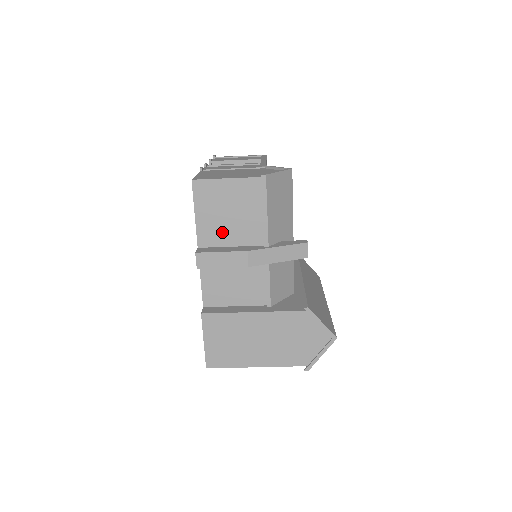
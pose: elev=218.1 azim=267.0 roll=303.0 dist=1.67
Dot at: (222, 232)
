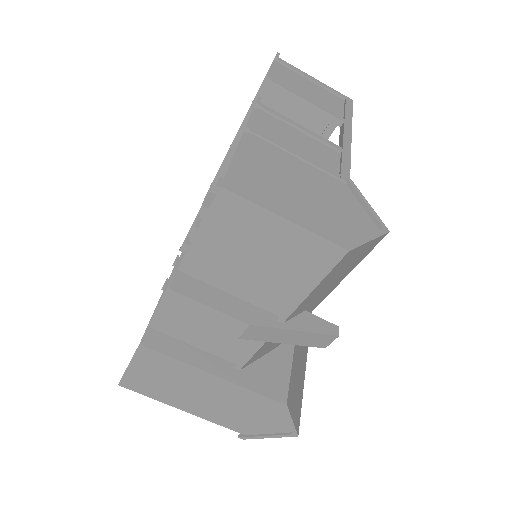
Dot at: (227, 272)
